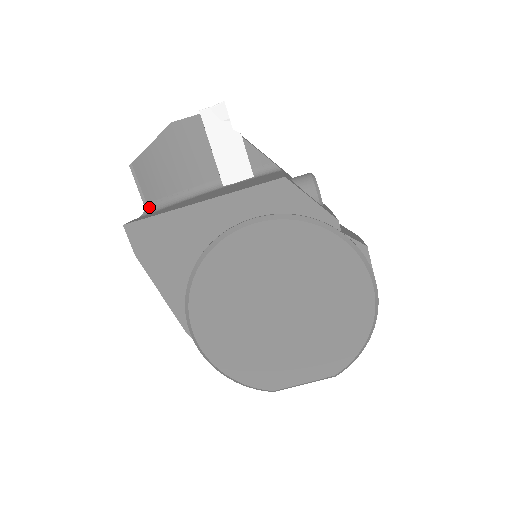
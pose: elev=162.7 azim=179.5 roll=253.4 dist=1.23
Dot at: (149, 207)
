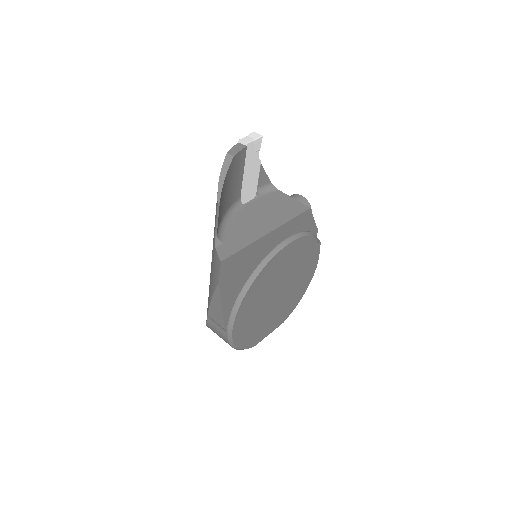
Dot at: (217, 236)
